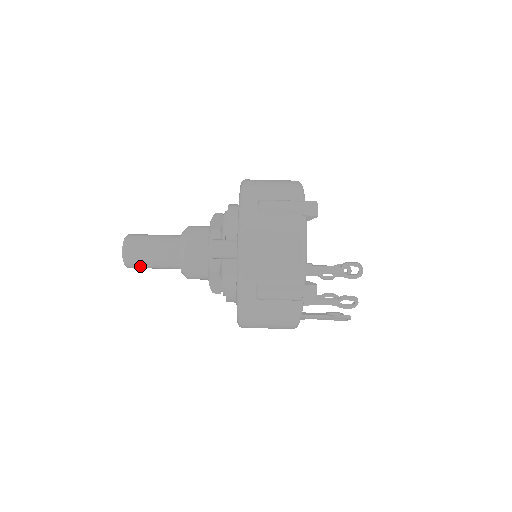
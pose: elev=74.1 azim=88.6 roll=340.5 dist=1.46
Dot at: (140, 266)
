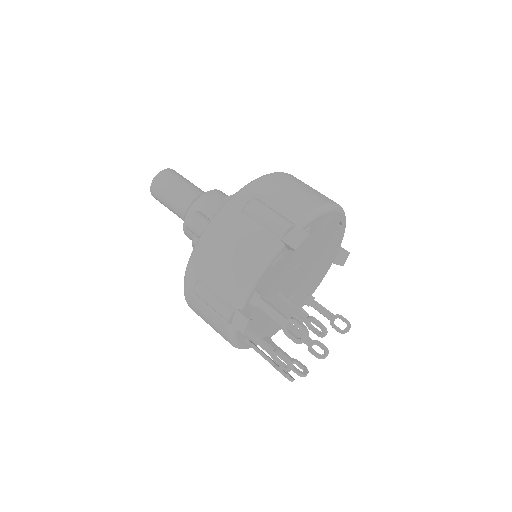
Dot at: (161, 202)
